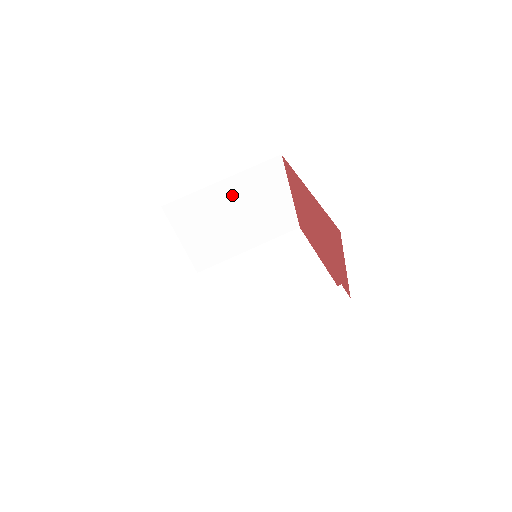
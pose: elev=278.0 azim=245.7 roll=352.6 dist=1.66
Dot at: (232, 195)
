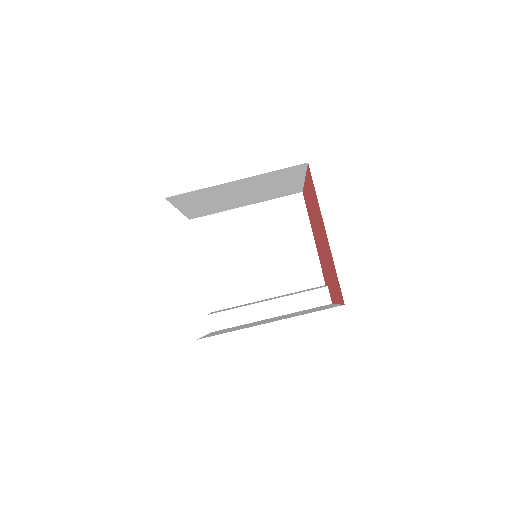
Dot at: (243, 185)
